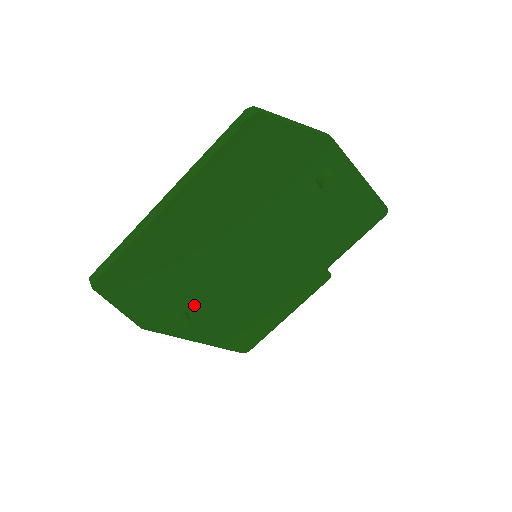
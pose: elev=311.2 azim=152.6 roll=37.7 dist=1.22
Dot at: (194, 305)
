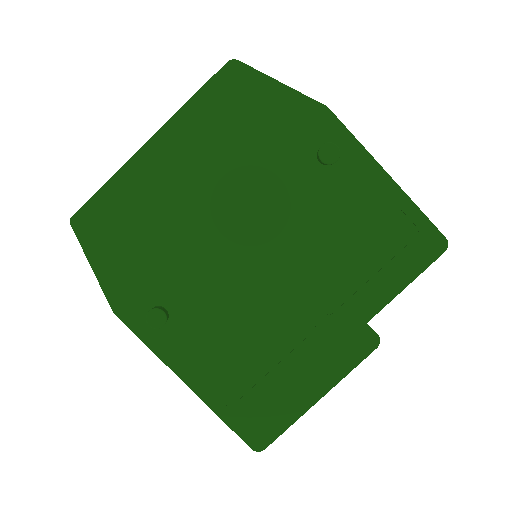
Dot at: (177, 303)
